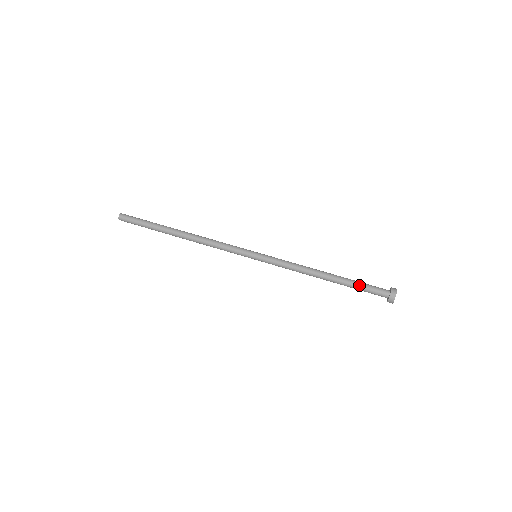
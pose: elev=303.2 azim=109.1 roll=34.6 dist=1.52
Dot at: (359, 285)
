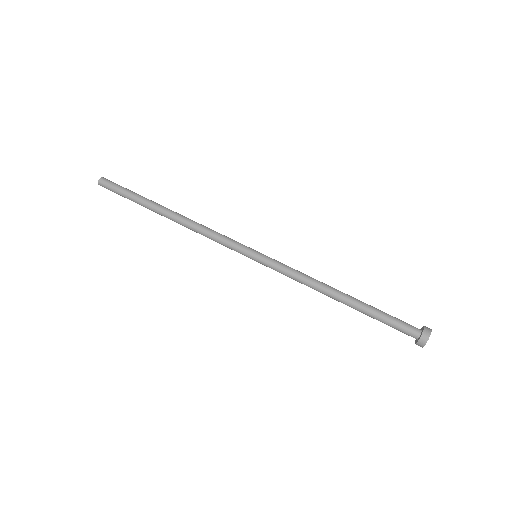
Dot at: (383, 313)
